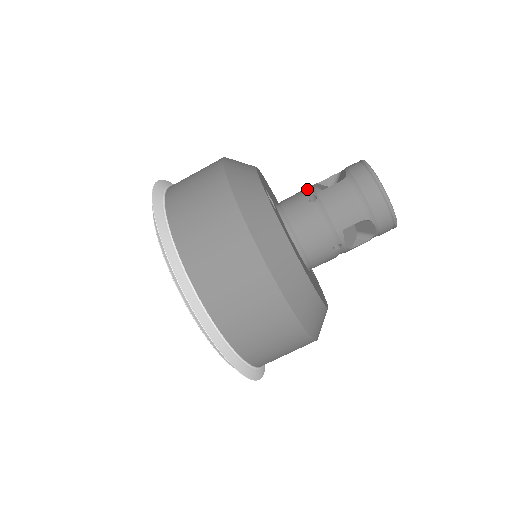
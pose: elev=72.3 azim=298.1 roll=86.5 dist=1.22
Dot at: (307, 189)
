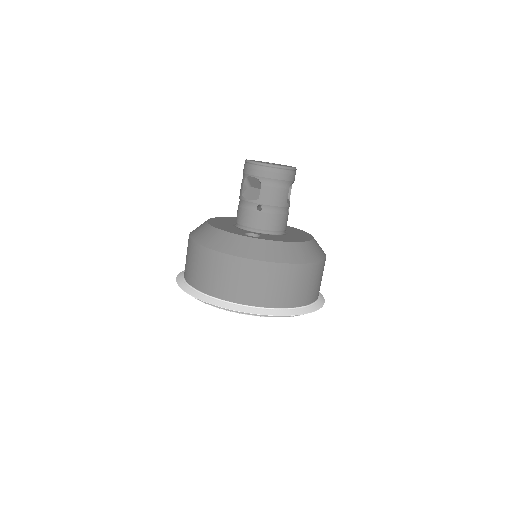
Dot at: (246, 205)
